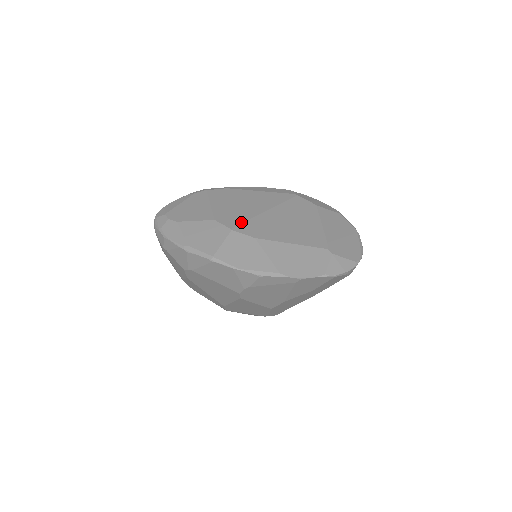
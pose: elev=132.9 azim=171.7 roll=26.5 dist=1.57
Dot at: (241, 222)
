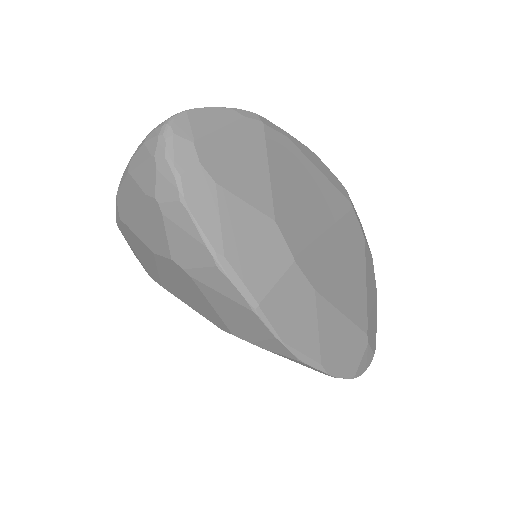
Dot at: (305, 245)
